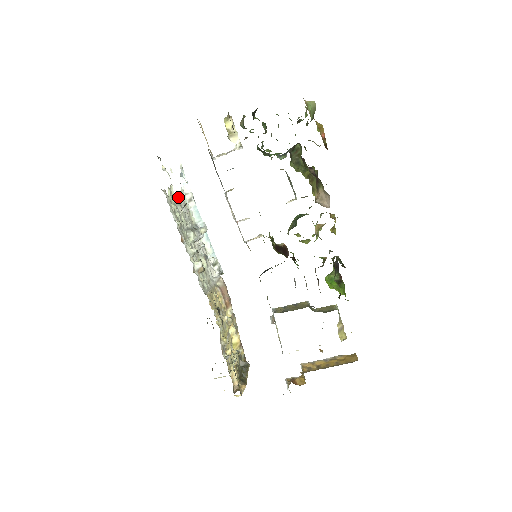
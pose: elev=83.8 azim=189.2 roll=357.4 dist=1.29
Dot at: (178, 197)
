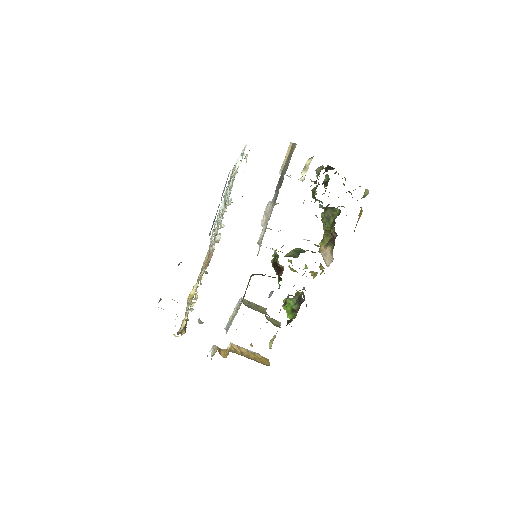
Dot at: occluded
